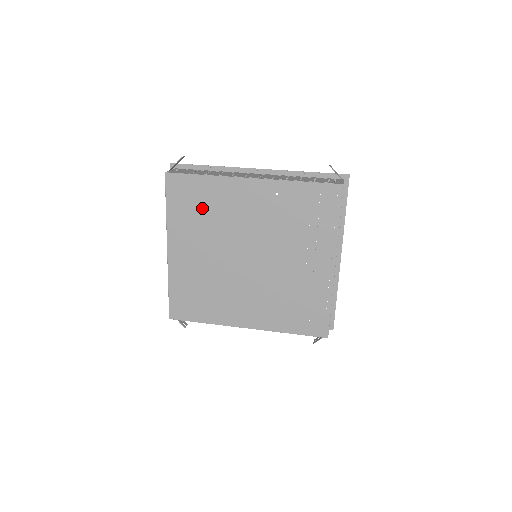
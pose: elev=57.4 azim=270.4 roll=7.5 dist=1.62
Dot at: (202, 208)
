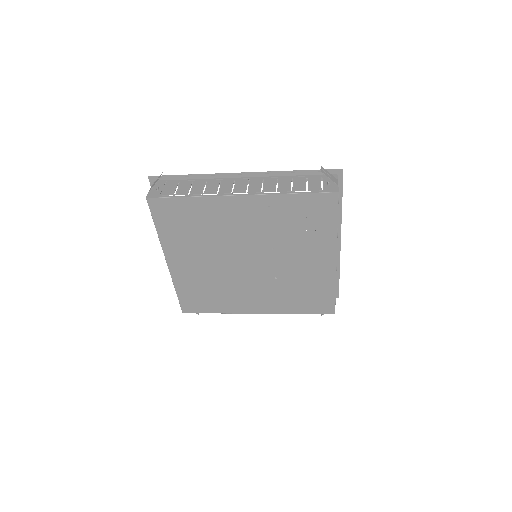
Dot at: (193, 226)
